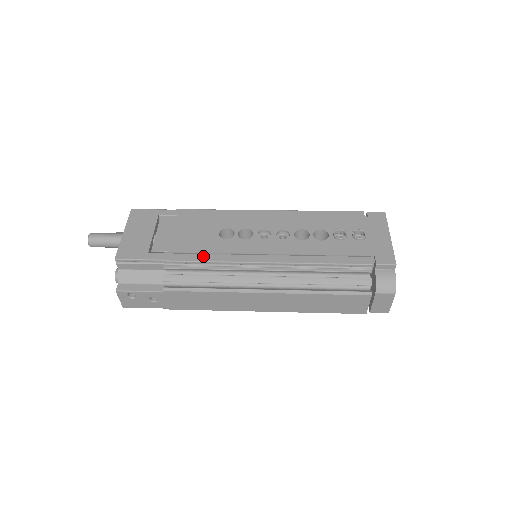
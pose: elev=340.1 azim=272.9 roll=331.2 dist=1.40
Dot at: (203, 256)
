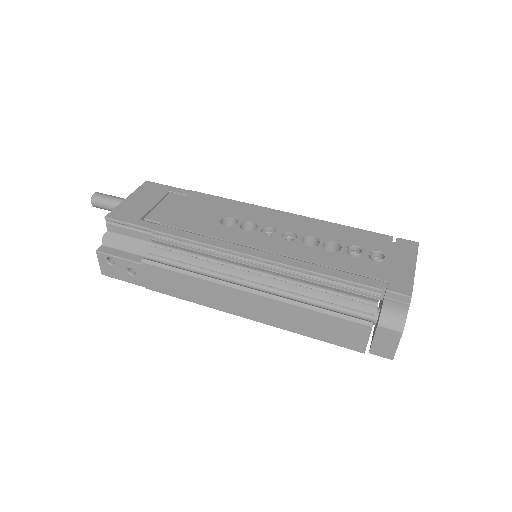
Dot at: (193, 235)
